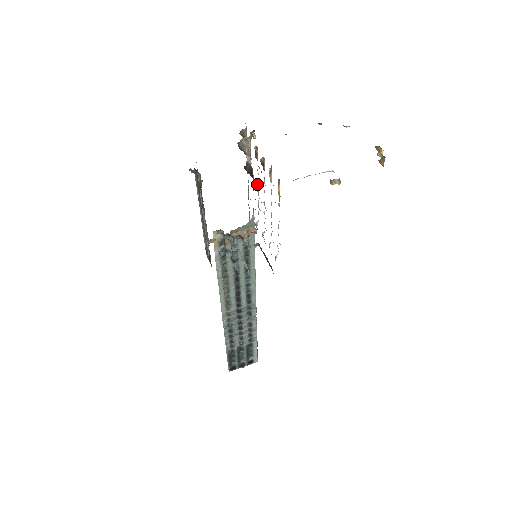
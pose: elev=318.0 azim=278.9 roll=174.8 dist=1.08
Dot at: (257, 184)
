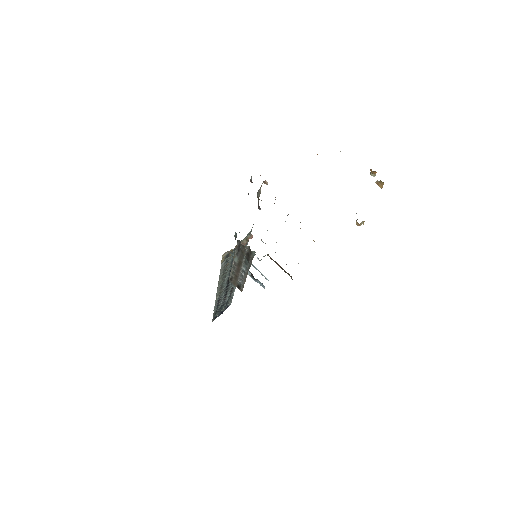
Dot at: occluded
